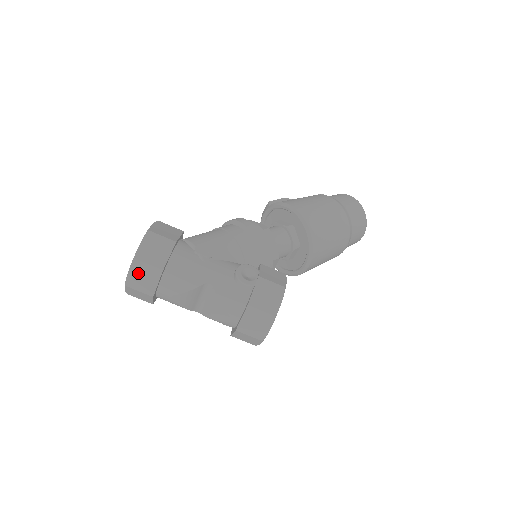
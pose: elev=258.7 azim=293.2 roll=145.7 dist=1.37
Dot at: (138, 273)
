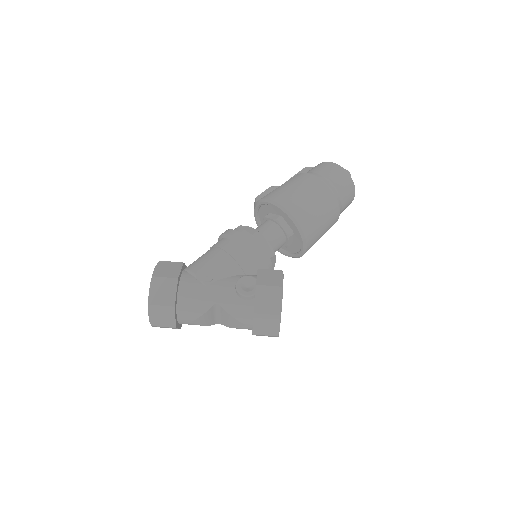
Dot at: (156, 314)
